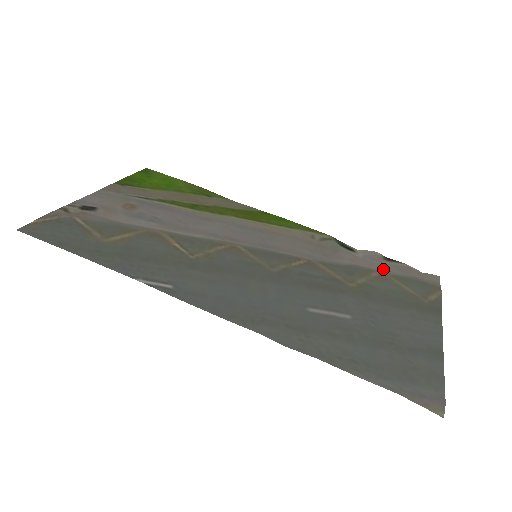
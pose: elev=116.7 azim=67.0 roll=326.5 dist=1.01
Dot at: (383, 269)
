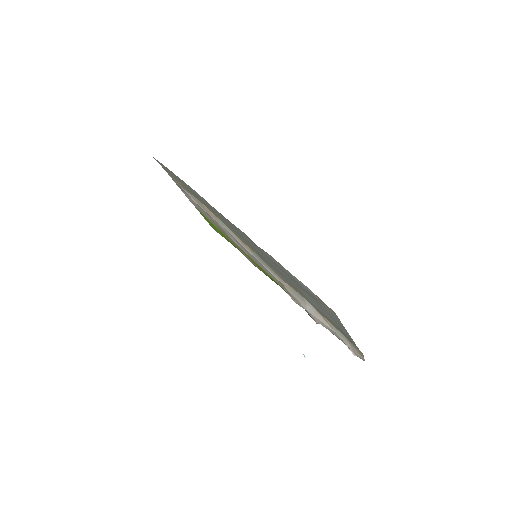
Dot at: (329, 328)
